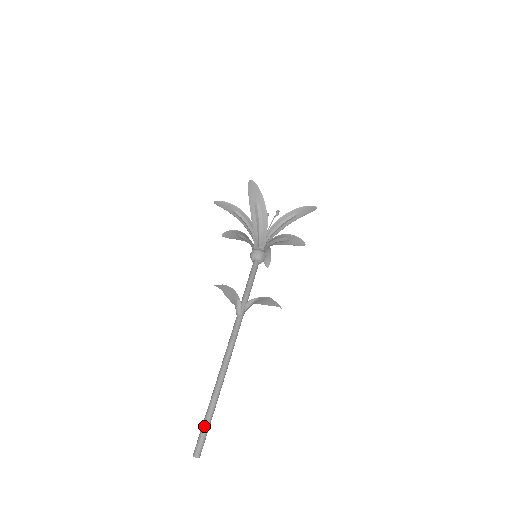
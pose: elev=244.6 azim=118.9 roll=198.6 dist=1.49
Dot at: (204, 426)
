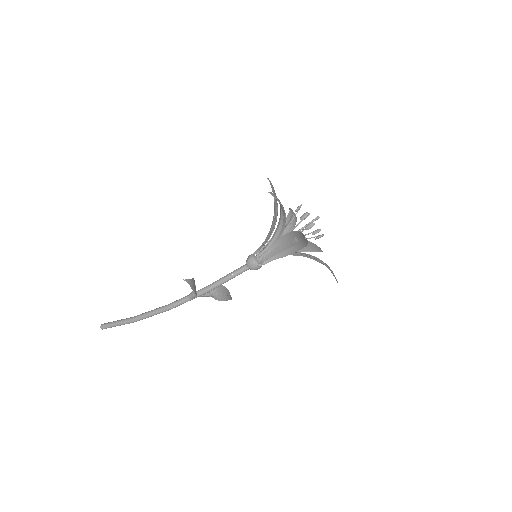
Dot at: (116, 325)
